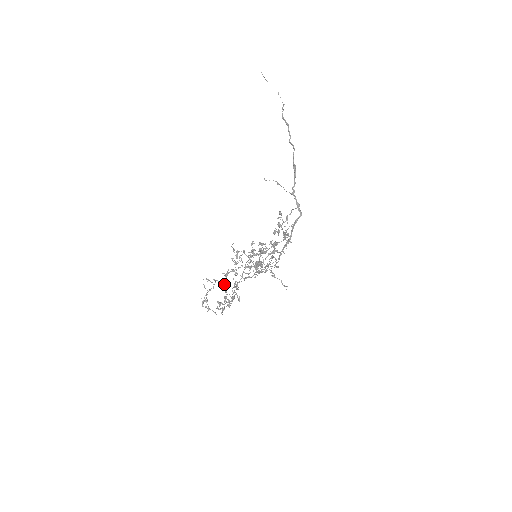
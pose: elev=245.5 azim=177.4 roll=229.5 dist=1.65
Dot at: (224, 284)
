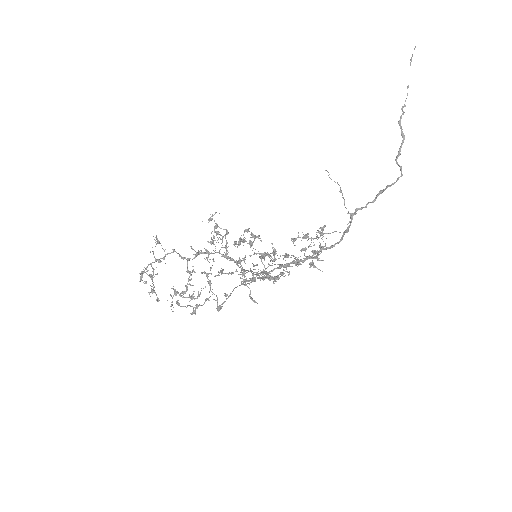
Dot at: occluded
